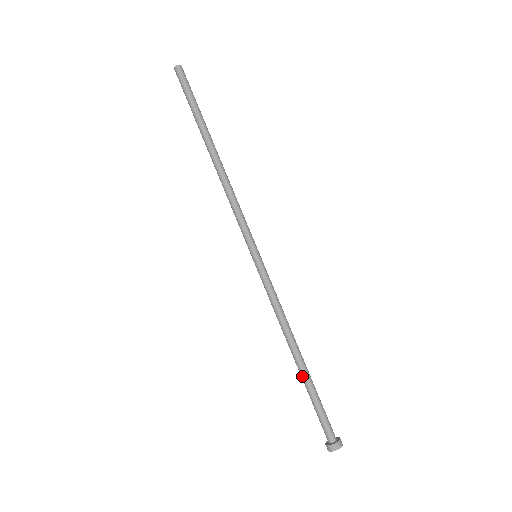
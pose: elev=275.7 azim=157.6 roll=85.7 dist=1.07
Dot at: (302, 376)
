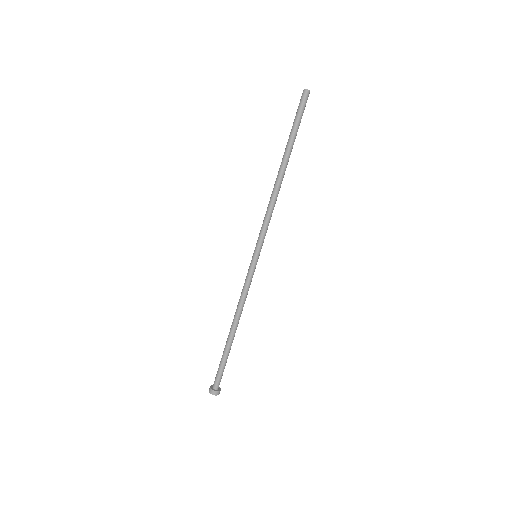
Dot at: (227, 344)
